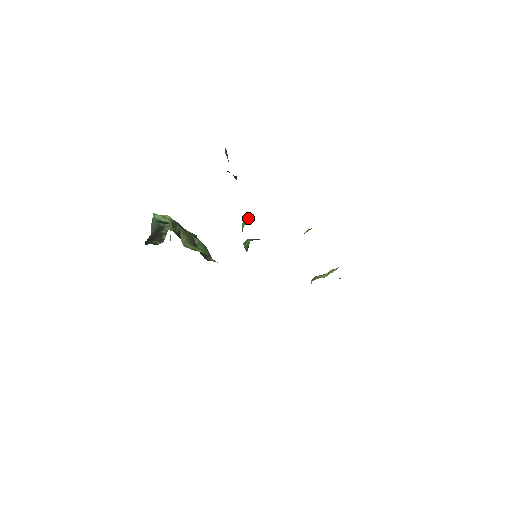
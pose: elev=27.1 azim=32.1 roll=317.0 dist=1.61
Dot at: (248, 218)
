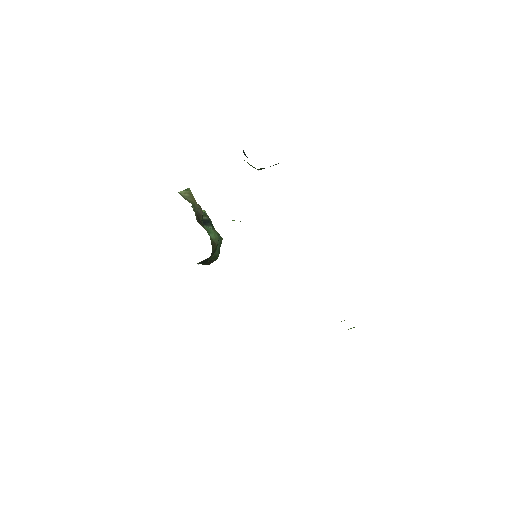
Dot at: occluded
